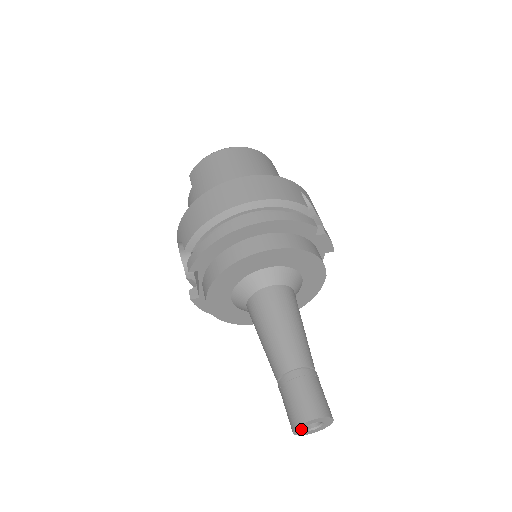
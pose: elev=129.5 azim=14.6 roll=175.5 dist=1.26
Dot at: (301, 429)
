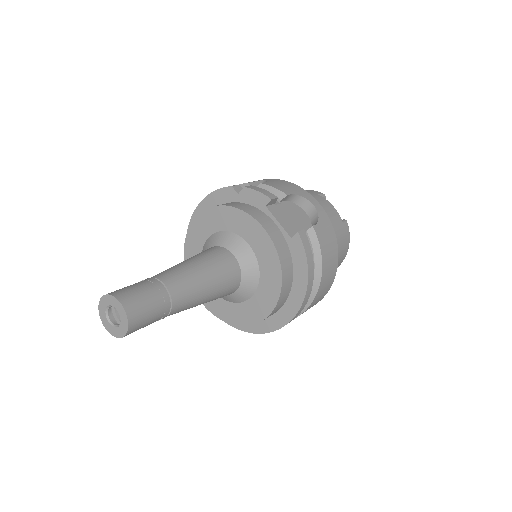
Dot at: (108, 323)
